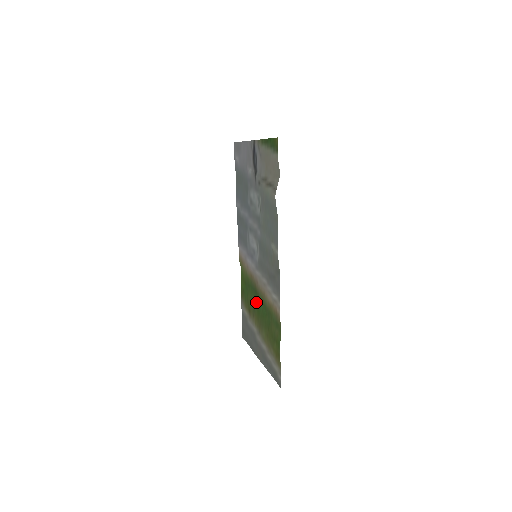
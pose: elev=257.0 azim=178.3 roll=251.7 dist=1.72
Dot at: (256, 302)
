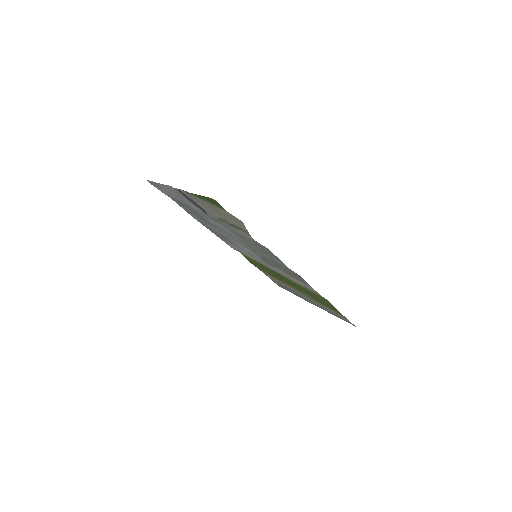
Dot at: occluded
